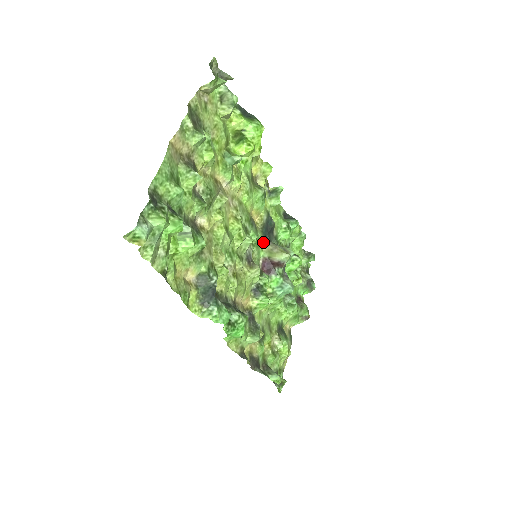
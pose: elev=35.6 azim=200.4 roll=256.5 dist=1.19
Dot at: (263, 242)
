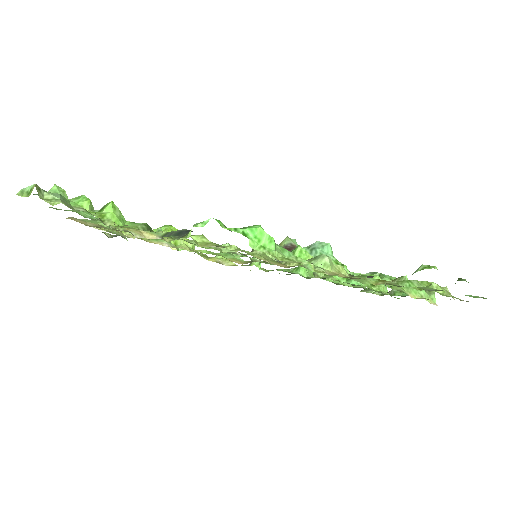
Dot at: (264, 262)
